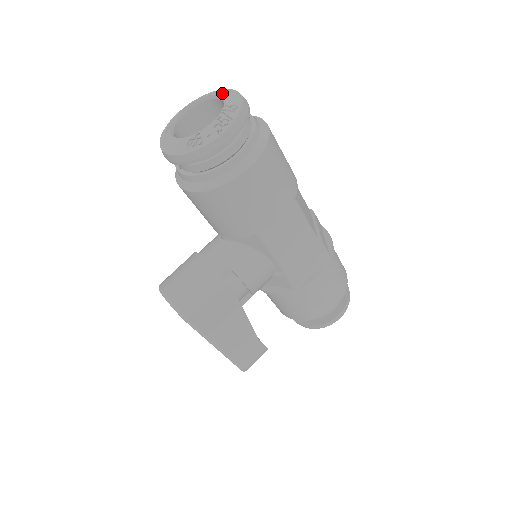
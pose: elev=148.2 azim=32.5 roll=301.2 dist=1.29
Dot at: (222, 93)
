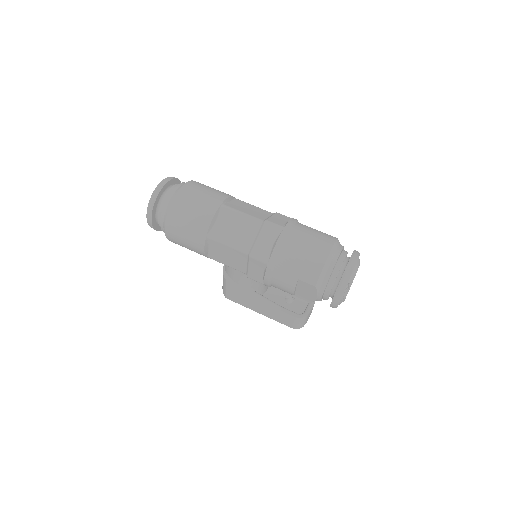
Dot at: occluded
